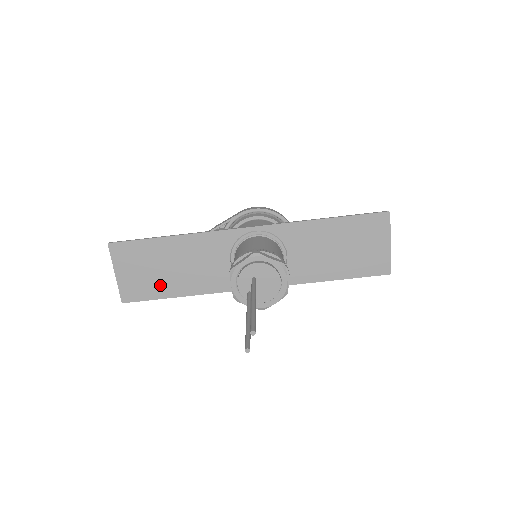
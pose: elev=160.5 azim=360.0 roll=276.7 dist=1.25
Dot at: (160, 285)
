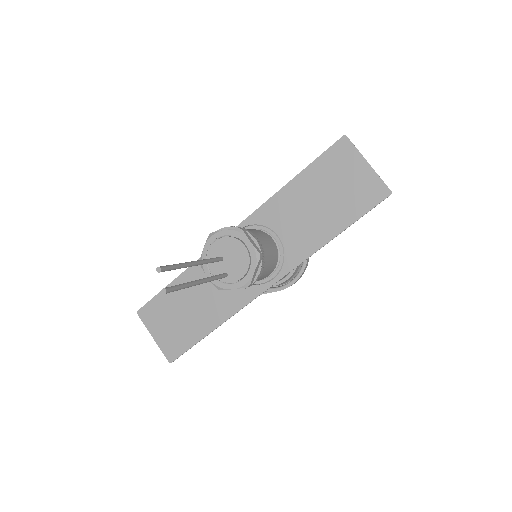
Dot at: (190, 329)
